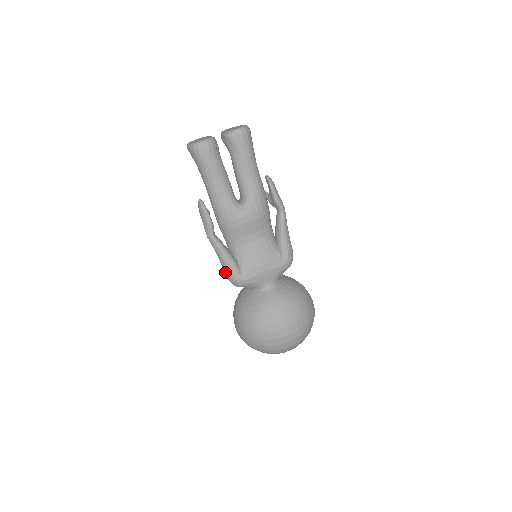
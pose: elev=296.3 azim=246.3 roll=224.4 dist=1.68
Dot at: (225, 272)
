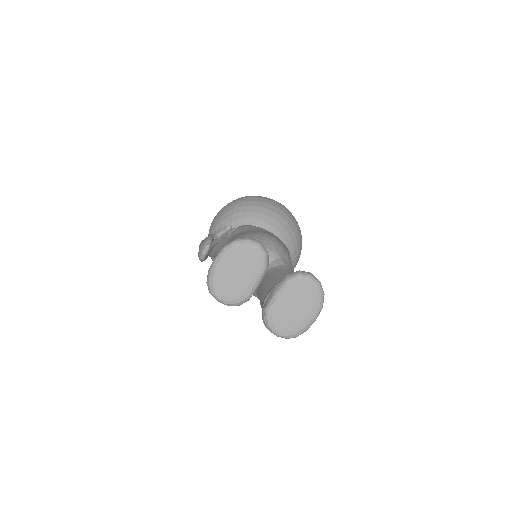
Dot at: occluded
